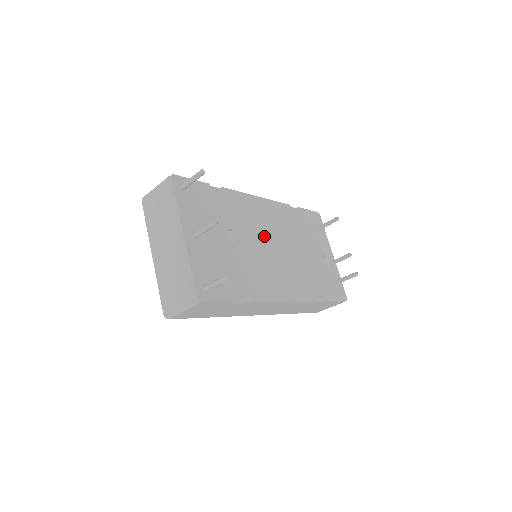
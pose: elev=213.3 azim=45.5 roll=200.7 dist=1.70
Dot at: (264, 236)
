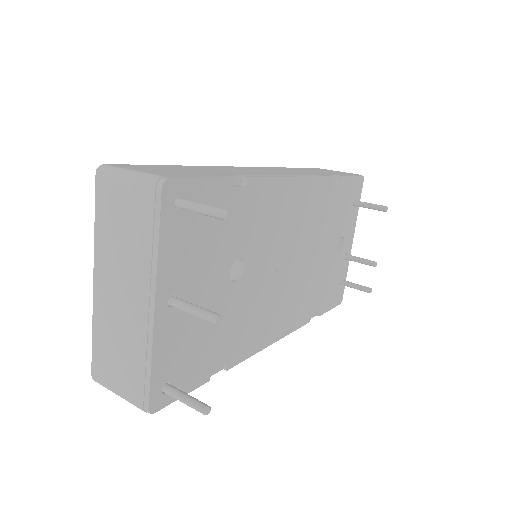
Dot at: (280, 250)
